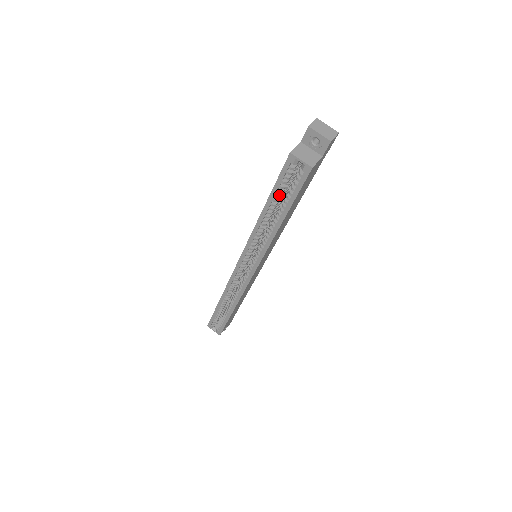
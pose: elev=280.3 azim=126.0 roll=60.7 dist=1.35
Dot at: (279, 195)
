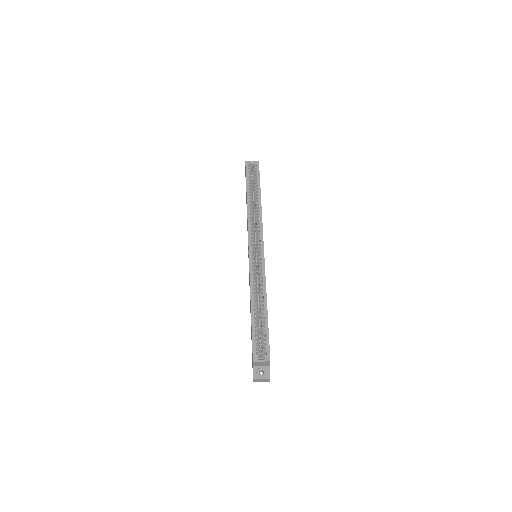
Dot at: (251, 185)
